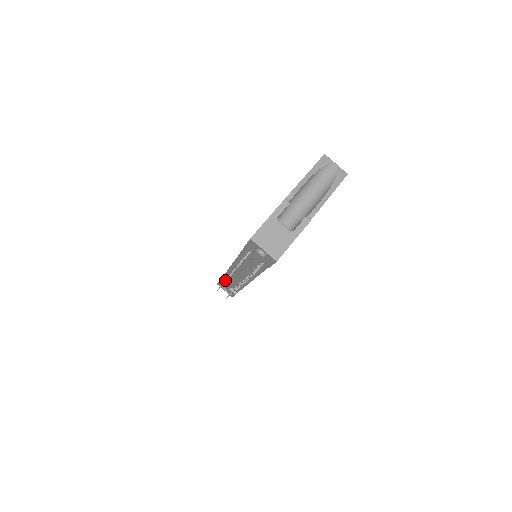
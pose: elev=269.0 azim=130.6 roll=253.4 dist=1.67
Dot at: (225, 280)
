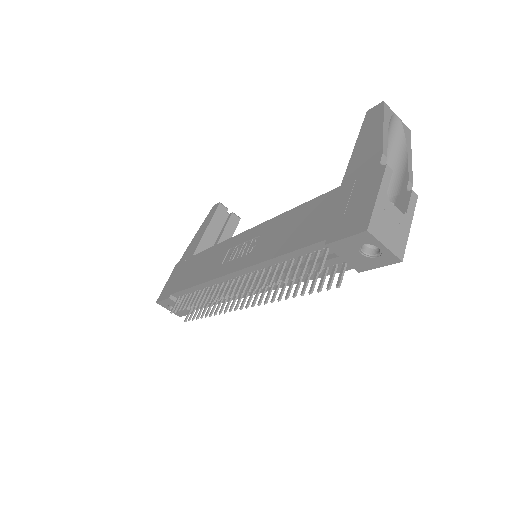
Dot at: (224, 298)
